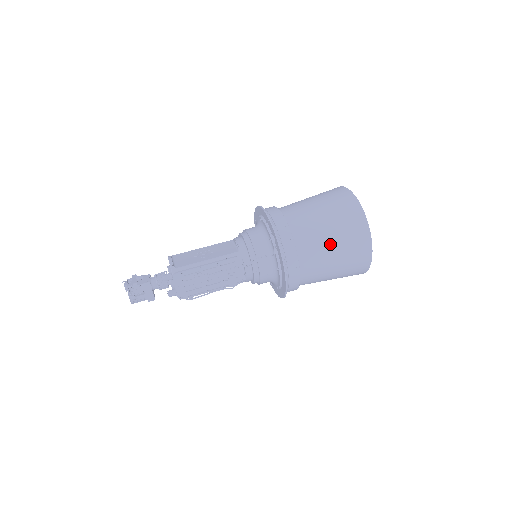
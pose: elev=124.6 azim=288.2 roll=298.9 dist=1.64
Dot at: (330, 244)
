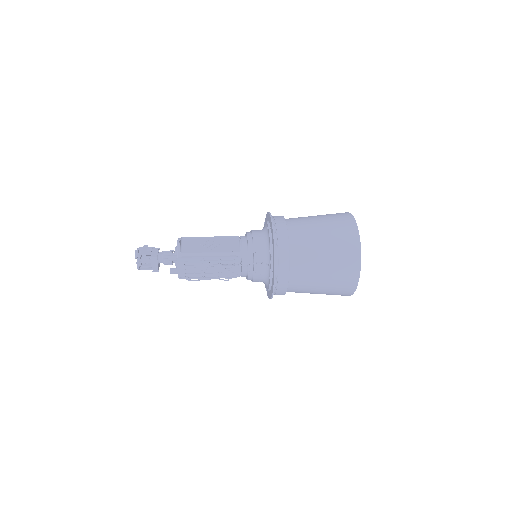
Dot at: (321, 269)
